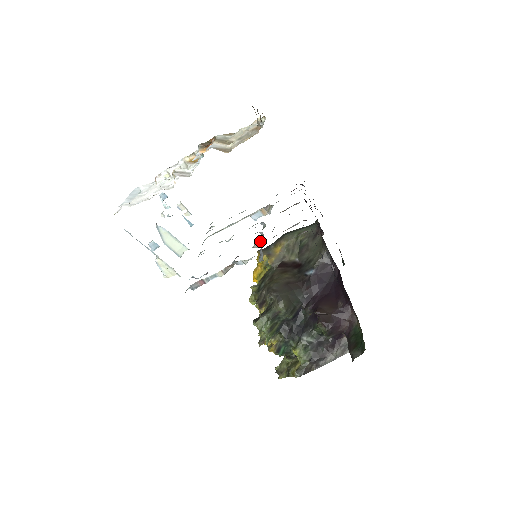
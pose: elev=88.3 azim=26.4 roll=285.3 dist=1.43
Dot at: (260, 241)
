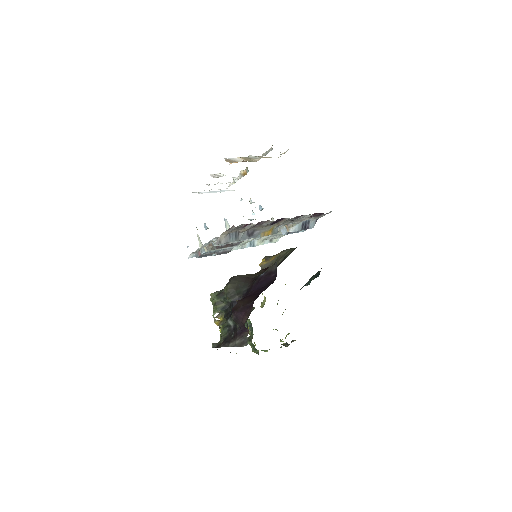
Dot at: occluded
